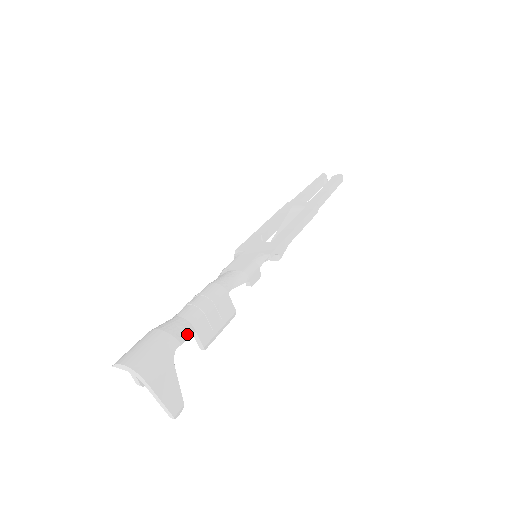
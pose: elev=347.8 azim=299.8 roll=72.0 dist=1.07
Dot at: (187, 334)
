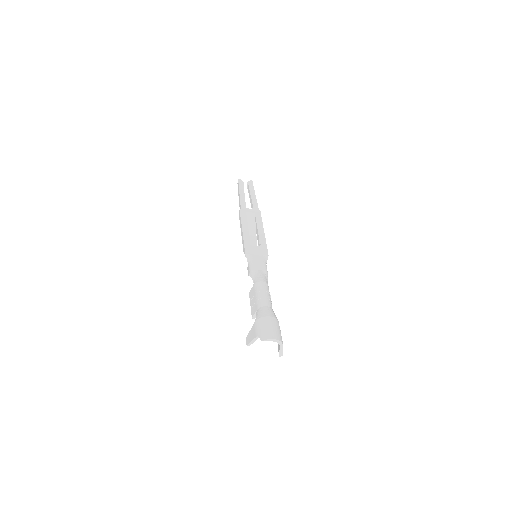
Dot at: (275, 315)
